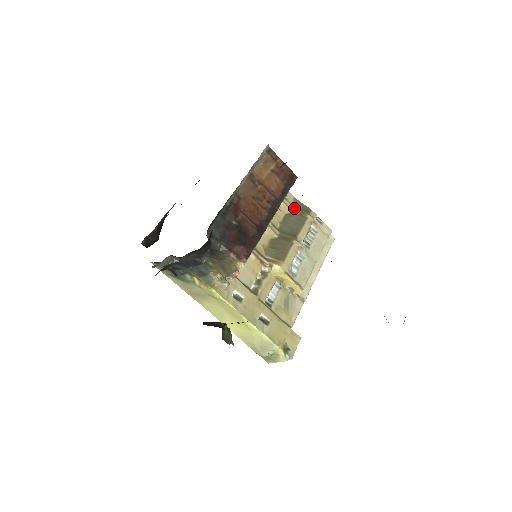
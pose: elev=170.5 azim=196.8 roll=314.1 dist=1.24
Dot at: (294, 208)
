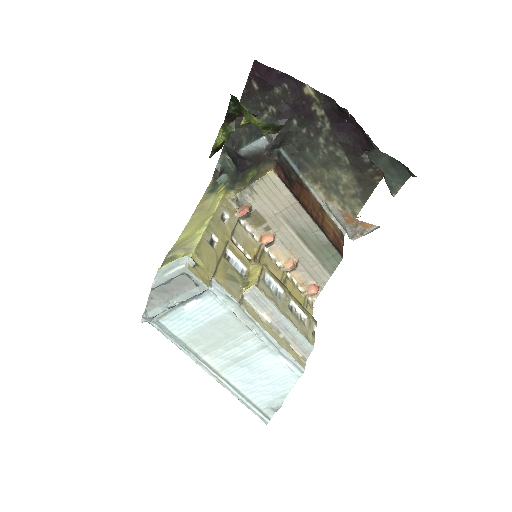
Dot at: occluded
